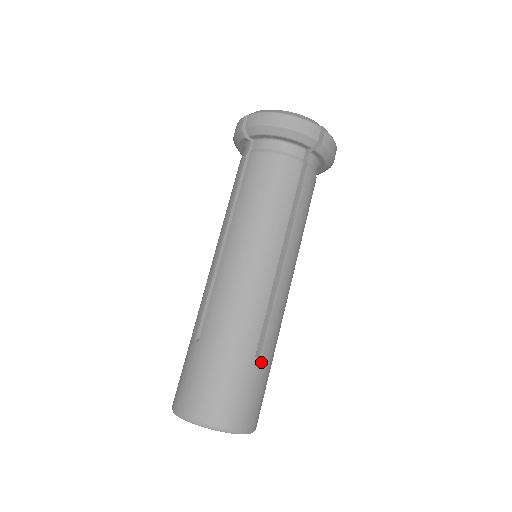
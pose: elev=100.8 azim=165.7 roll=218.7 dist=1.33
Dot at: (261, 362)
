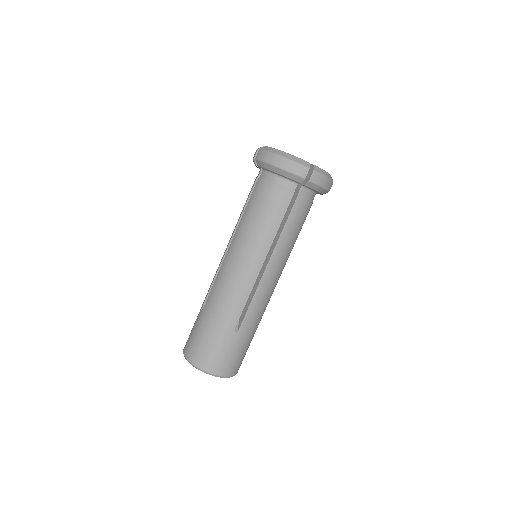
Dot at: (239, 335)
